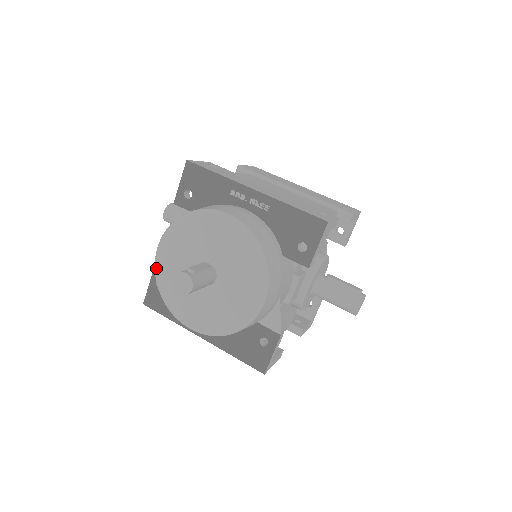
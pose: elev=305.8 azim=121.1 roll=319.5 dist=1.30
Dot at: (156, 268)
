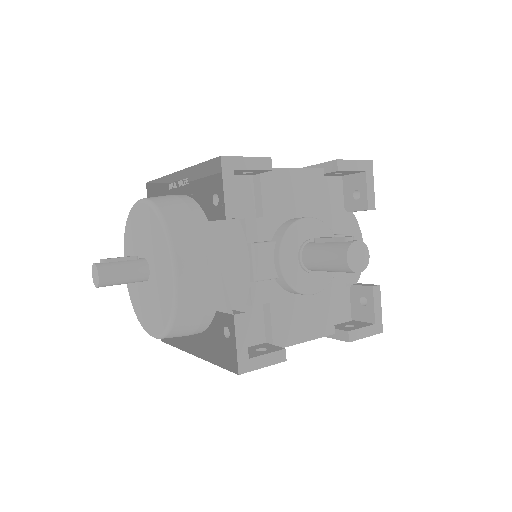
Dot at: (127, 287)
